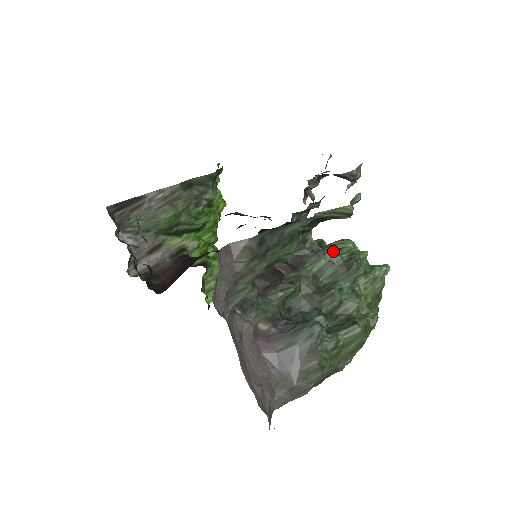
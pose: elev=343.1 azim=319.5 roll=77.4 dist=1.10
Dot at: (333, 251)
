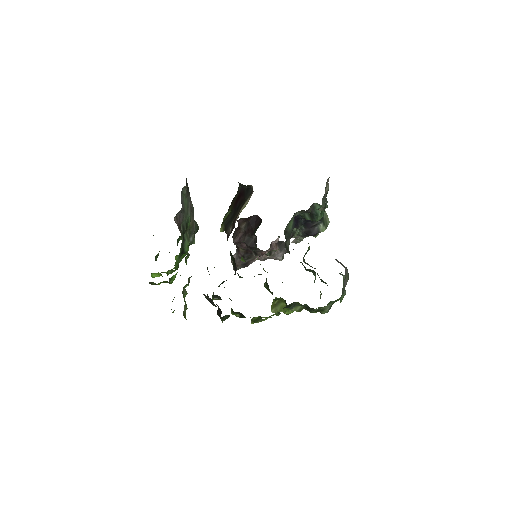
Dot at: occluded
